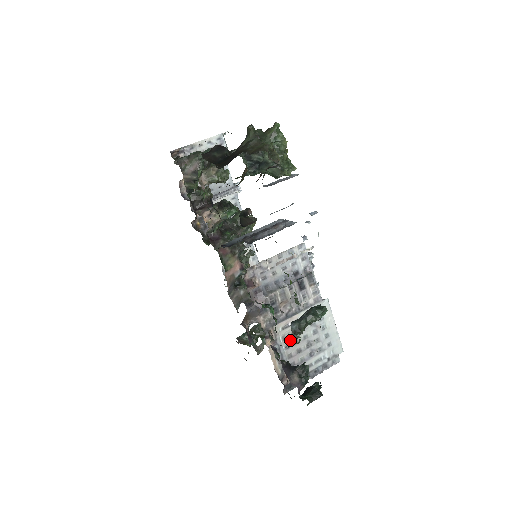
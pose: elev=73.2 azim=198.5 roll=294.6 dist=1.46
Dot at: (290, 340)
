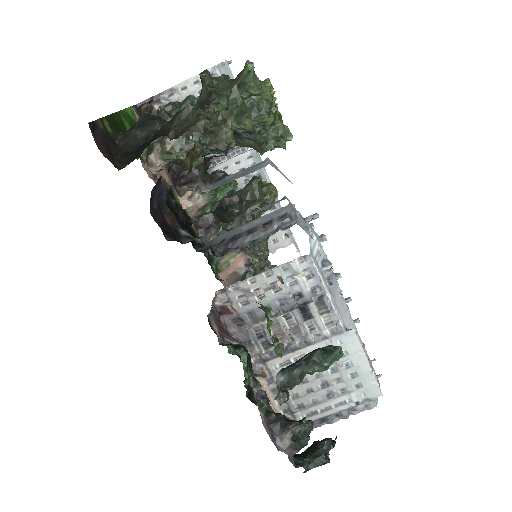
Dot at: occluded
